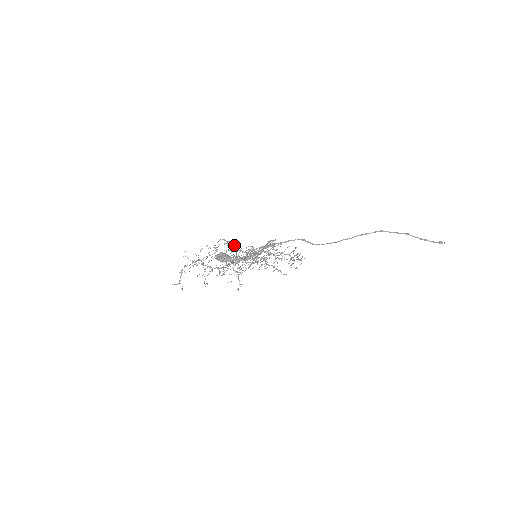
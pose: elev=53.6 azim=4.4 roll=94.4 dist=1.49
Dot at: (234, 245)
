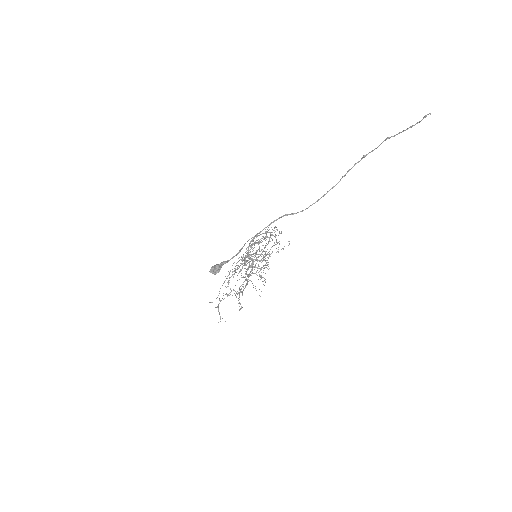
Dot at: occluded
